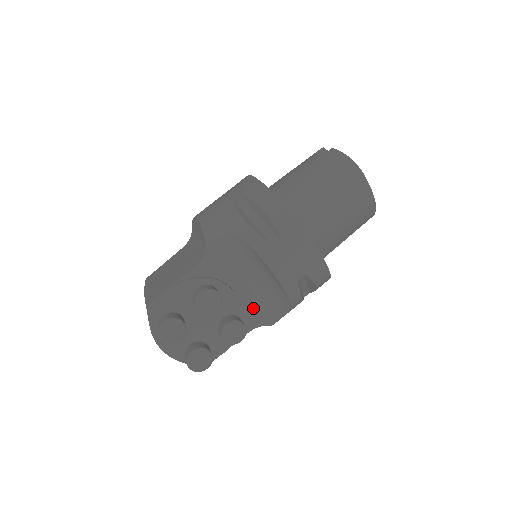
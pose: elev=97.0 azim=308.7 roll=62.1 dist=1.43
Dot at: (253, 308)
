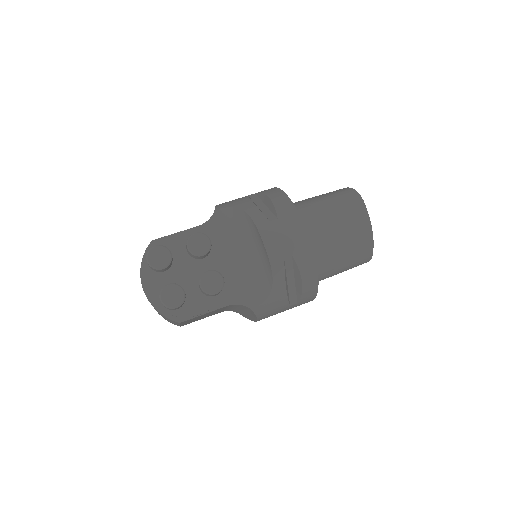
Dot at: (238, 284)
